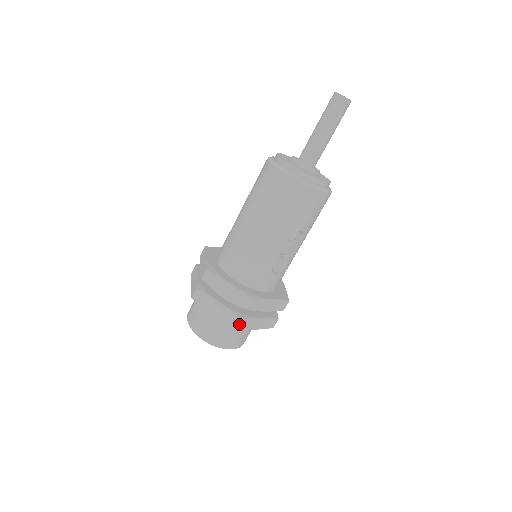
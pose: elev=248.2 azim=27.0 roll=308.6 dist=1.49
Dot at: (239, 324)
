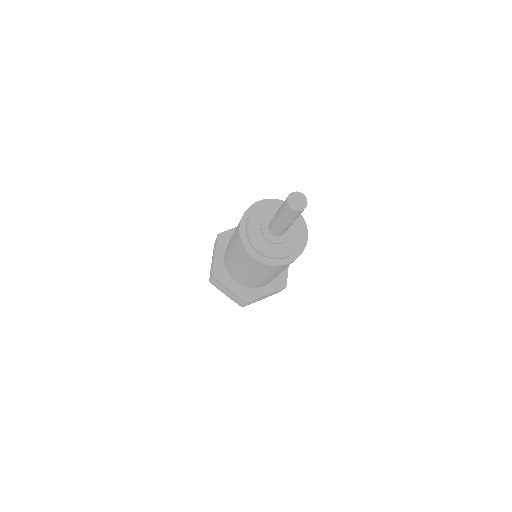
Dot at: (280, 291)
